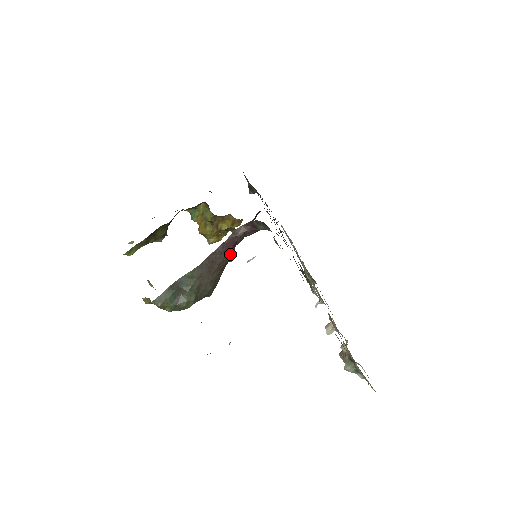
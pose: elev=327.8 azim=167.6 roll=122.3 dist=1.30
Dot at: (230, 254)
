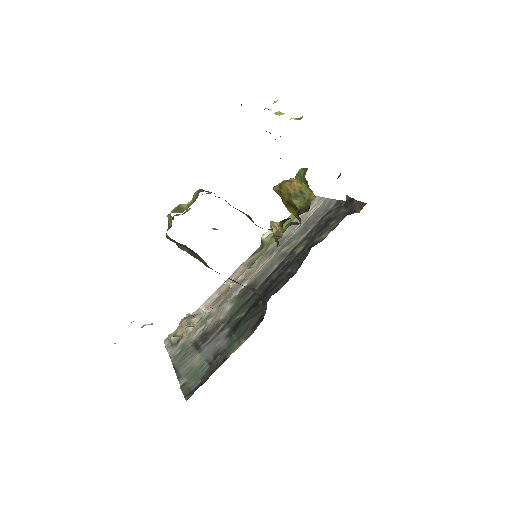
Dot at: occluded
